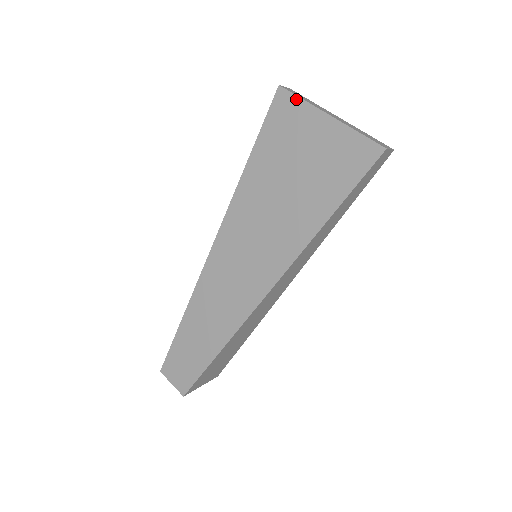
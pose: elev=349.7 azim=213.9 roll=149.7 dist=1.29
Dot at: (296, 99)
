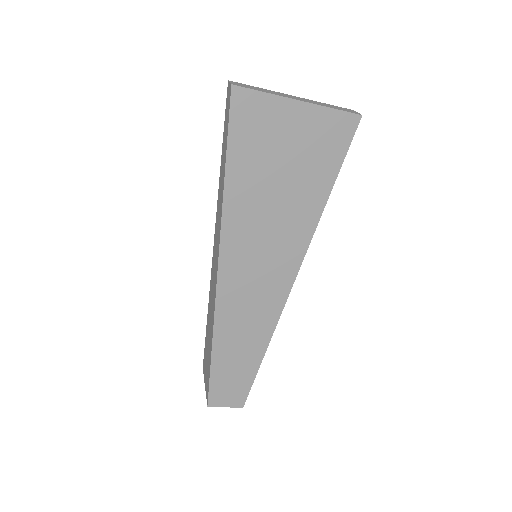
Dot at: (258, 94)
